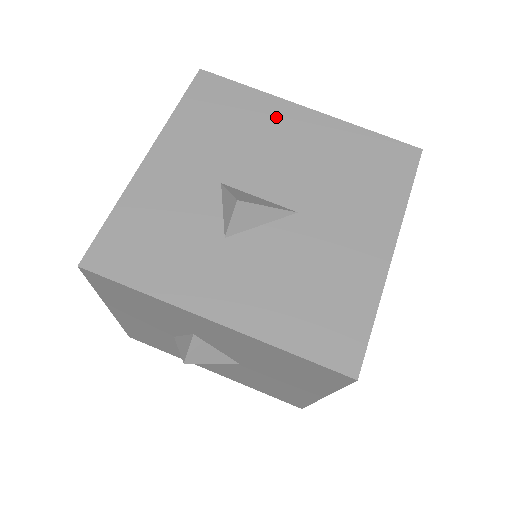
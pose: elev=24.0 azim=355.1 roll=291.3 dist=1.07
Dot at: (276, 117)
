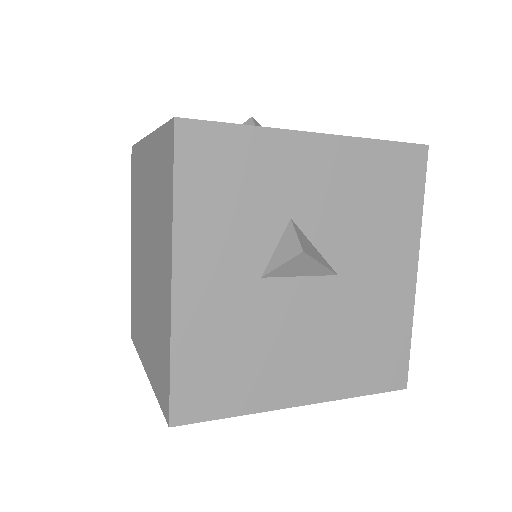
Dot at: occluded
